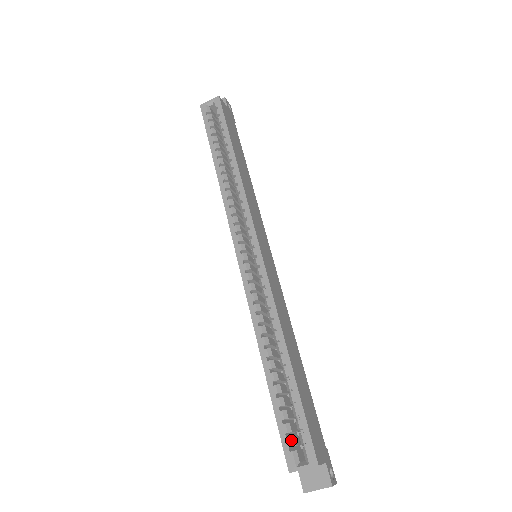
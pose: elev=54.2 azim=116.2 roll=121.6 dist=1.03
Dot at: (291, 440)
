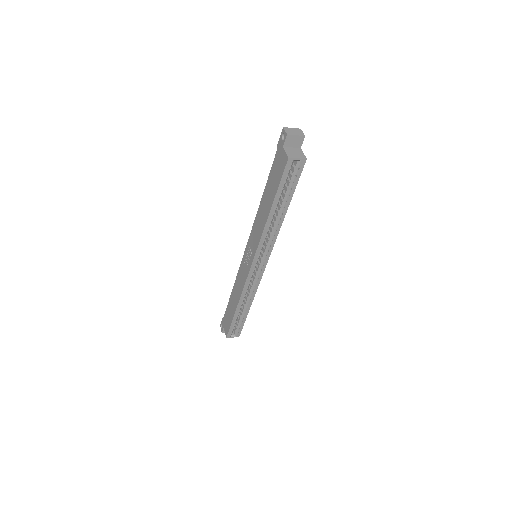
Dot at: occluded
